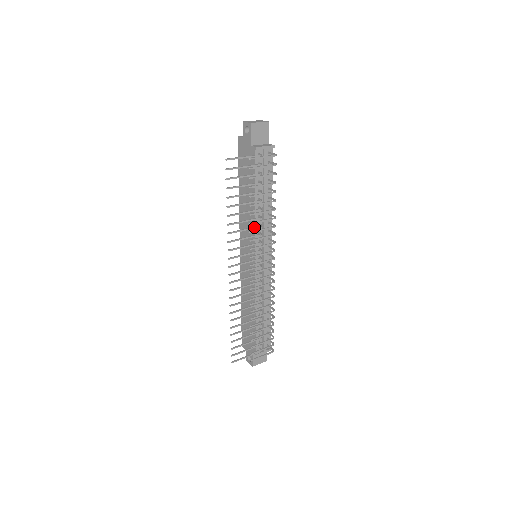
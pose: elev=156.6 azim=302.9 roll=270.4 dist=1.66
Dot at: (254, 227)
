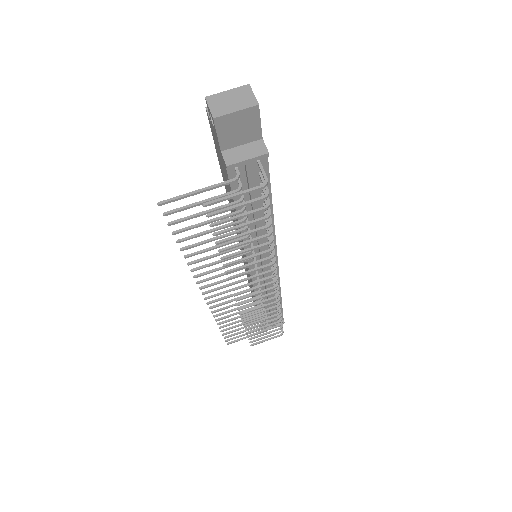
Dot at: (238, 255)
